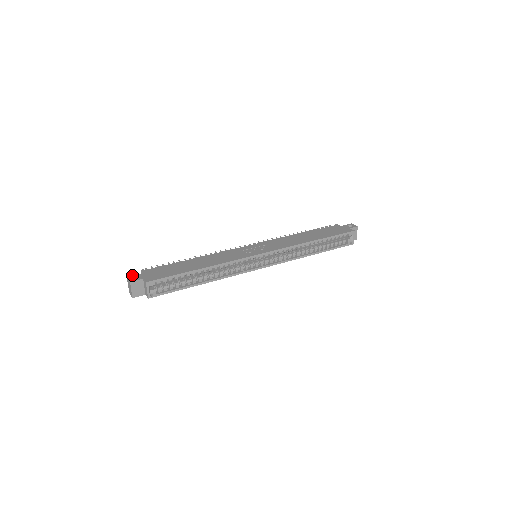
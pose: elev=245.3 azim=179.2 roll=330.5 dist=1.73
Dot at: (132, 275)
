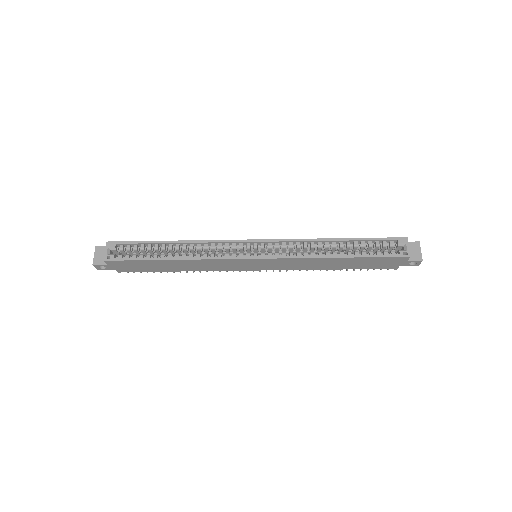
Dot at: occluded
